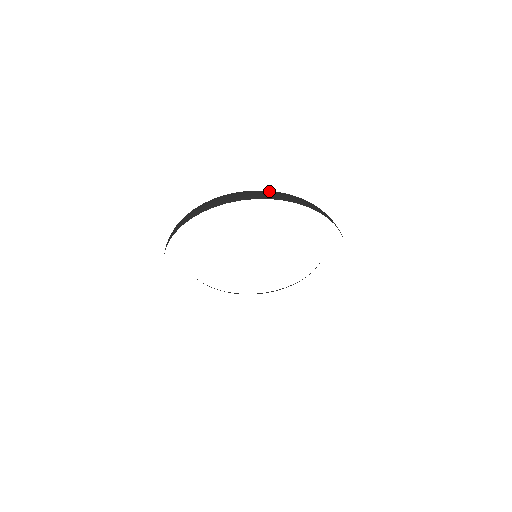
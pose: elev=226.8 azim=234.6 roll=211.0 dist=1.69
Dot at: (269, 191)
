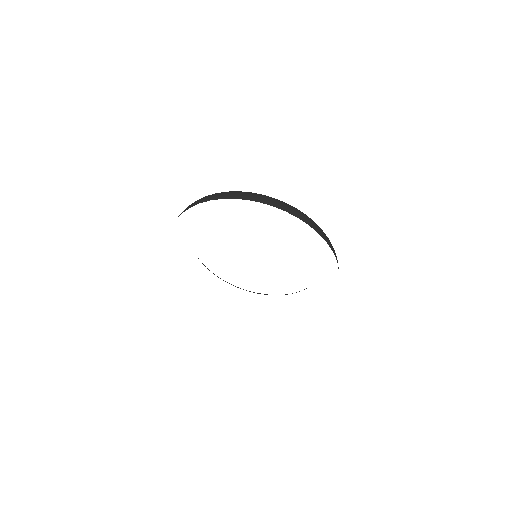
Dot at: (277, 200)
